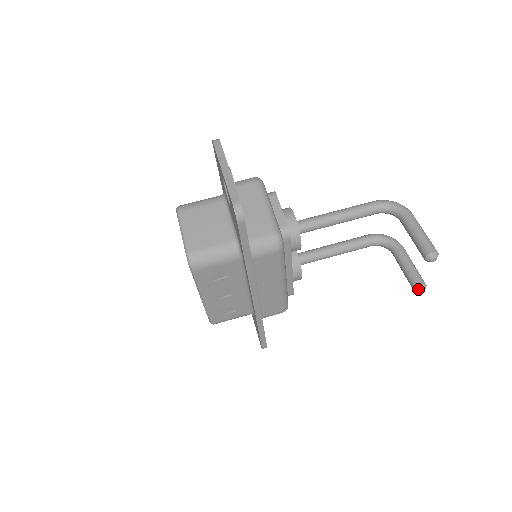
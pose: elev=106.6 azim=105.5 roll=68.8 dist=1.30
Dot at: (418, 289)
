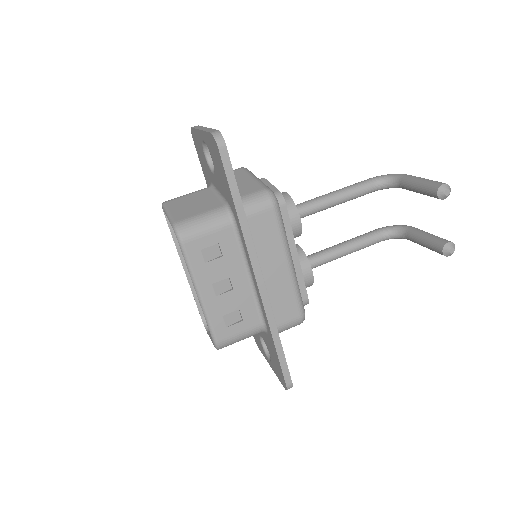
Dot at: (446, 248)
